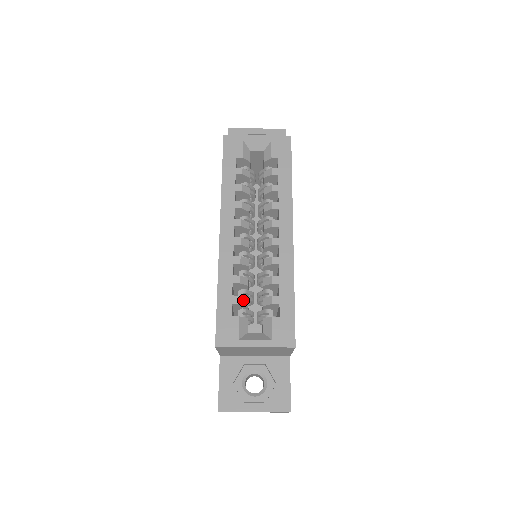
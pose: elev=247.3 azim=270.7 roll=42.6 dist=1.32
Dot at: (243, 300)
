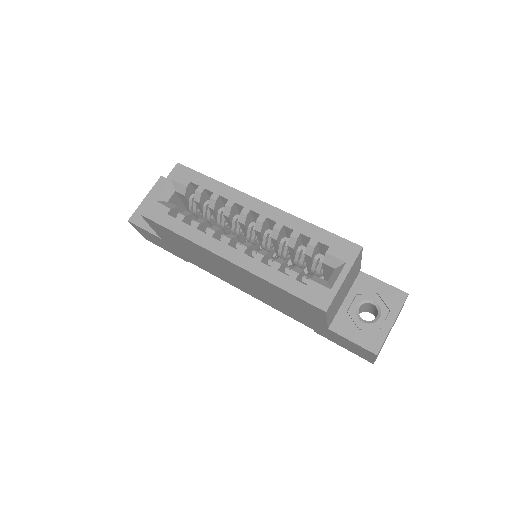
Dot at: (297, 270)
